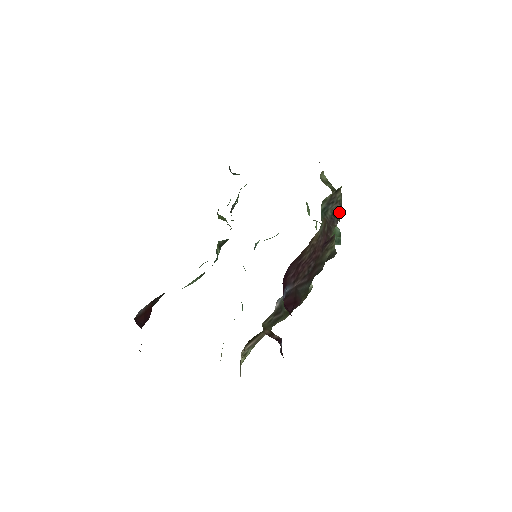
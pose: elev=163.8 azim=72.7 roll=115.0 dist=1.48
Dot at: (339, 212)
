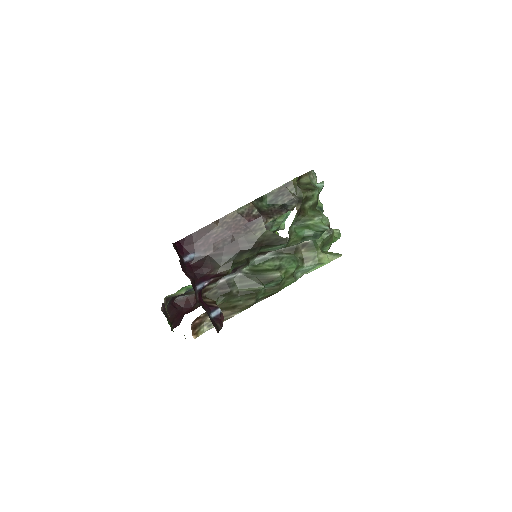
Dot at: (294, 203)
